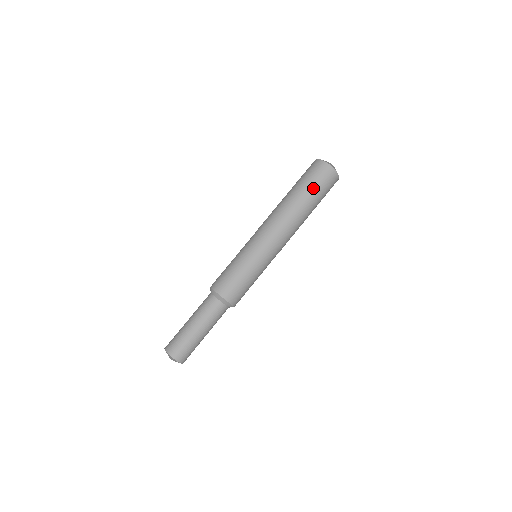
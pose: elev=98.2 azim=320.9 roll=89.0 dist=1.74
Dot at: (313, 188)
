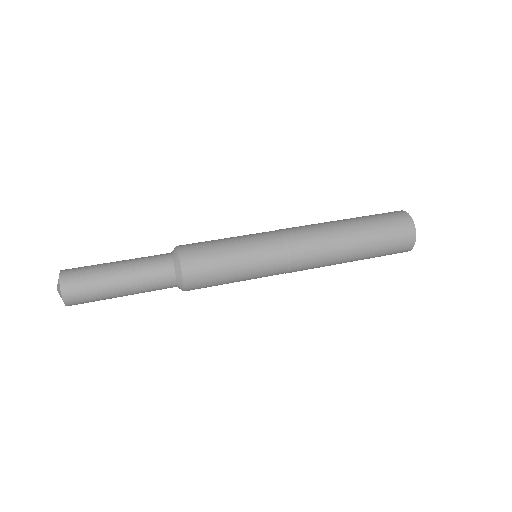
Dot at: (379, 235)
